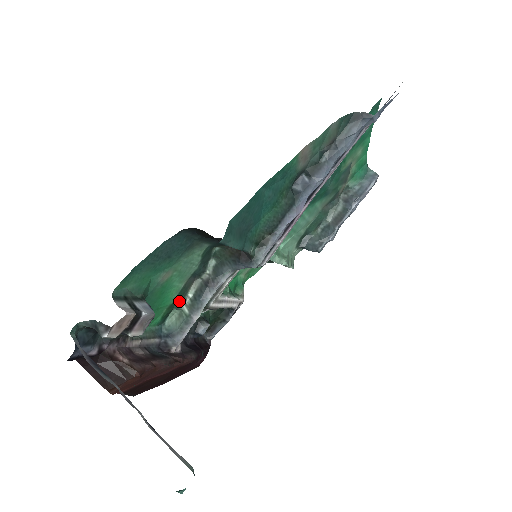
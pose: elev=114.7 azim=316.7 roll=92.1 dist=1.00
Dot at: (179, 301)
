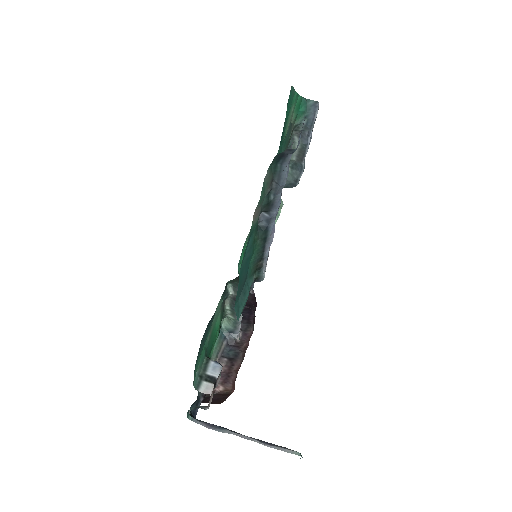
Dot at: (223, 316)
